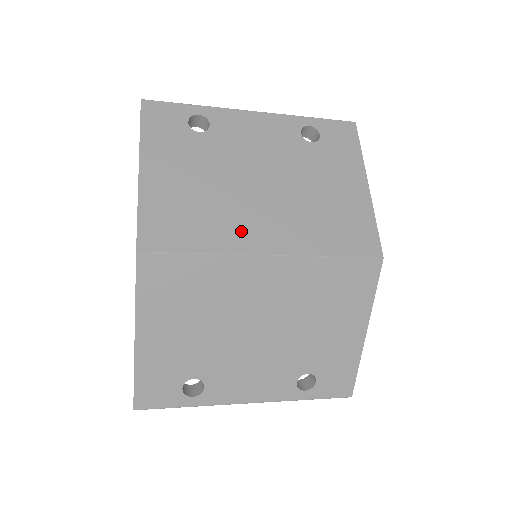
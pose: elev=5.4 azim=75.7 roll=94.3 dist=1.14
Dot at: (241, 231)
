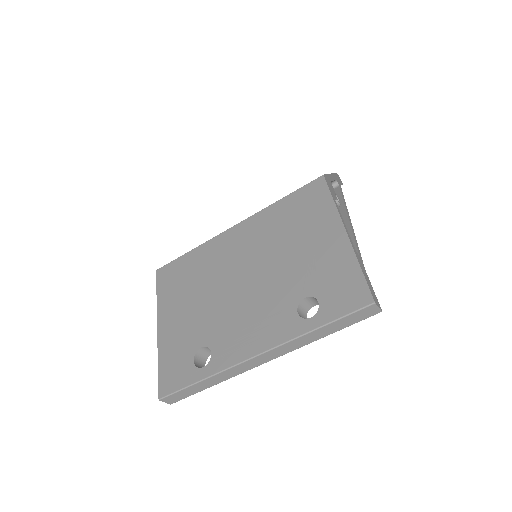
Dot at: occluded
